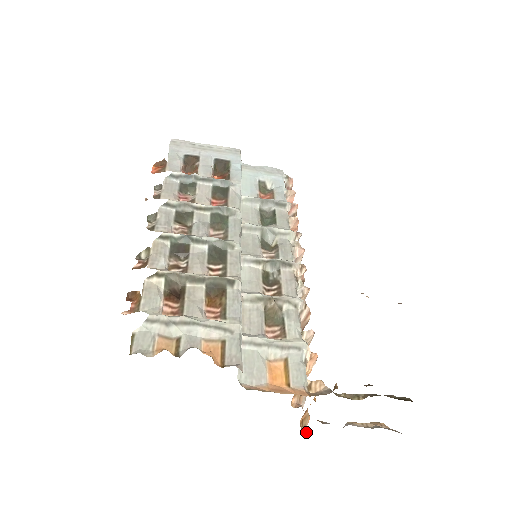
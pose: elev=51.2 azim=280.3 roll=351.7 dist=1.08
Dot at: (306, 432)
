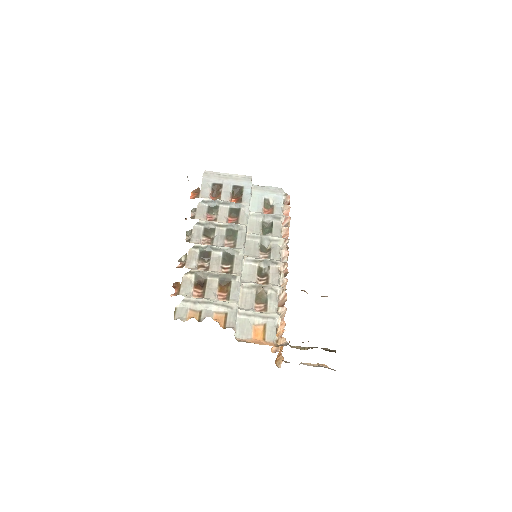
Dot at: (280, 367)
